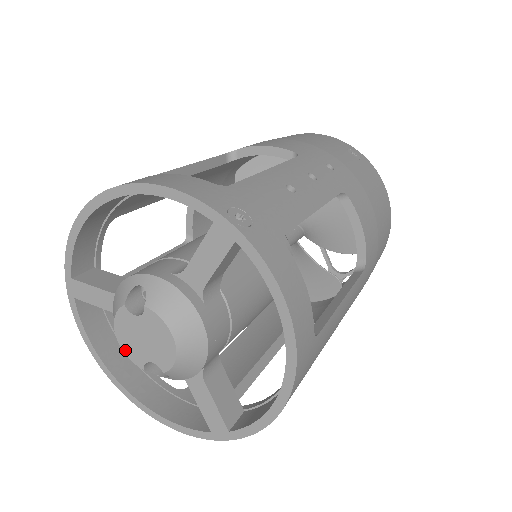
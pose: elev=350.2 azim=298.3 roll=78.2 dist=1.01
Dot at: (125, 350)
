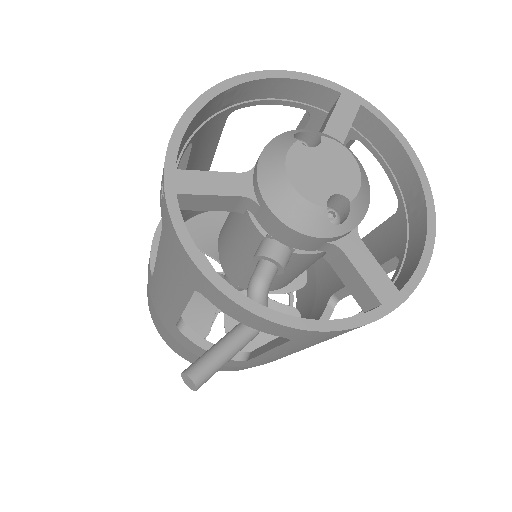
Dot at: (301, 191)
